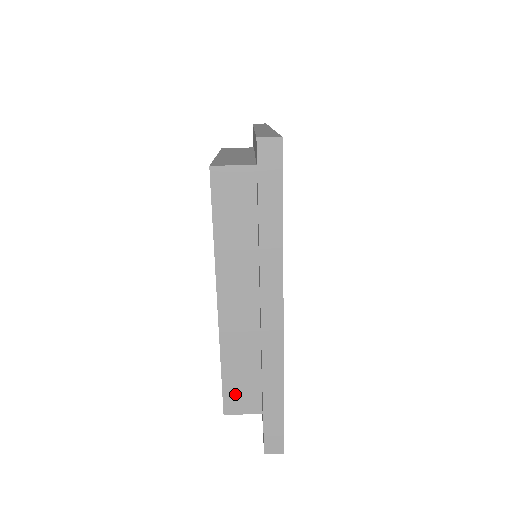
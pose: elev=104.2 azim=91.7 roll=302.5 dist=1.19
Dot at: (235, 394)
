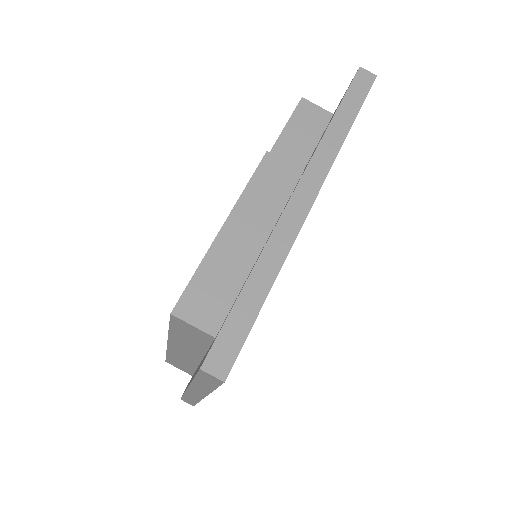
Dot at: (175, 363)
